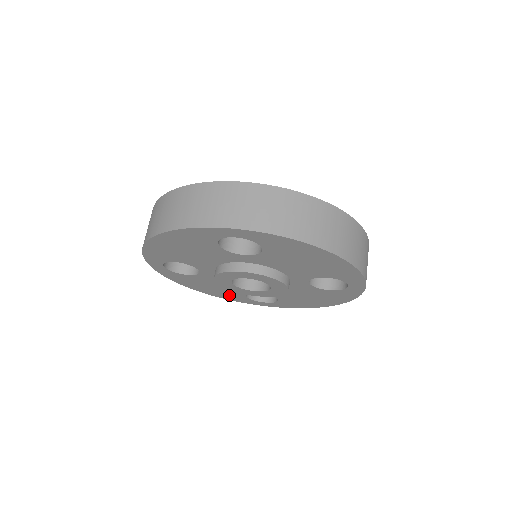
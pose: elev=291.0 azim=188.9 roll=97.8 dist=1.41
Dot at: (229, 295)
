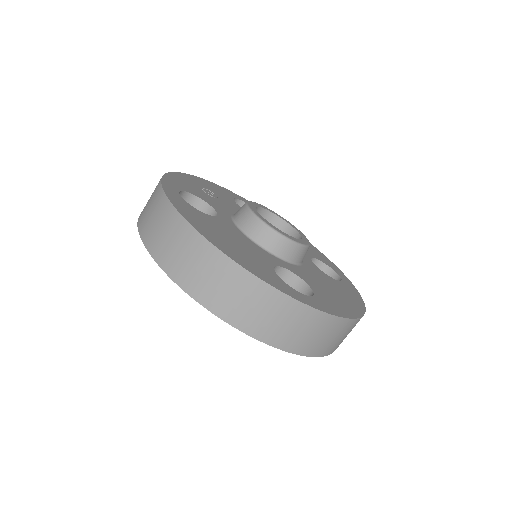
Dot at: occluded
